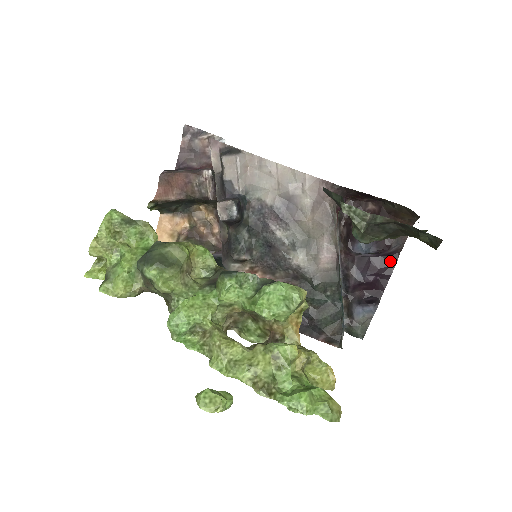
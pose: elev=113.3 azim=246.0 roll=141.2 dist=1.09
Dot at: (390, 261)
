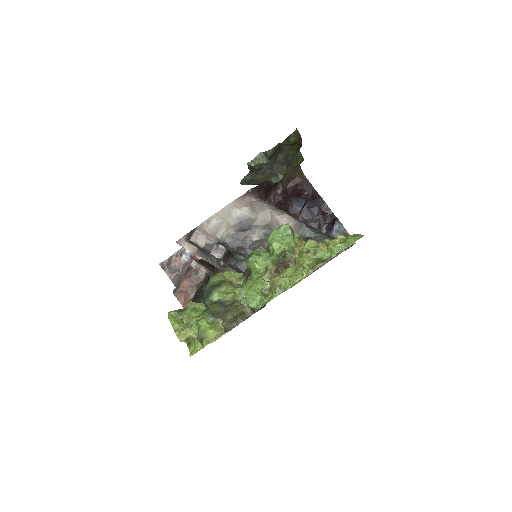
Dot at: (316, 198)
